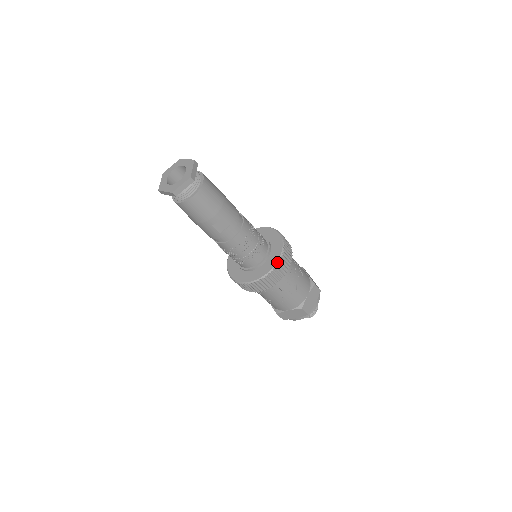
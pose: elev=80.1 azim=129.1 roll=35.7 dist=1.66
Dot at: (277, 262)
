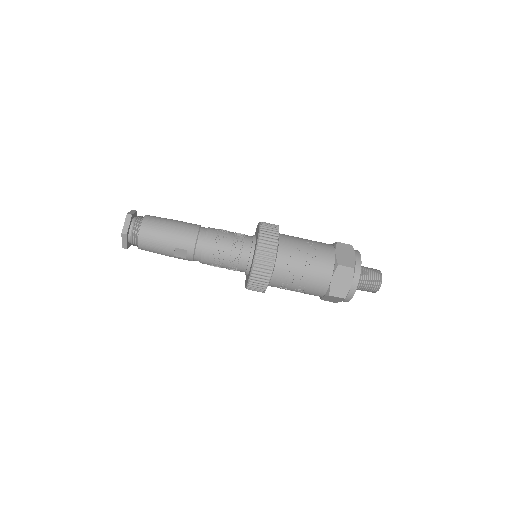
Dot at: (252, 267)
